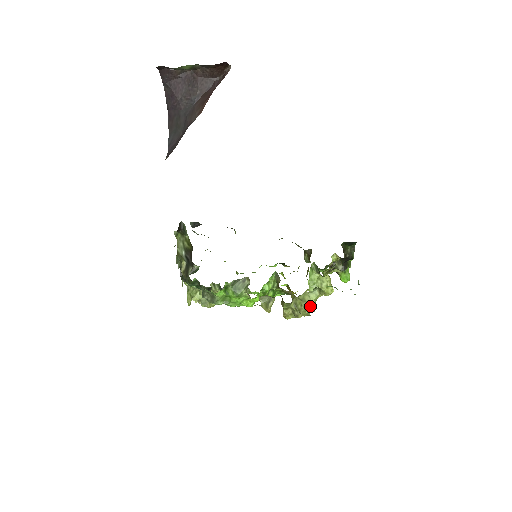
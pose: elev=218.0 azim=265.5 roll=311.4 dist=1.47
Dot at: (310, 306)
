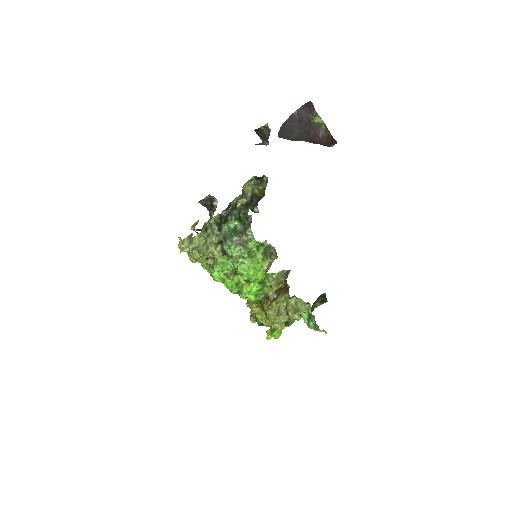
Dot at: (299, 312)
